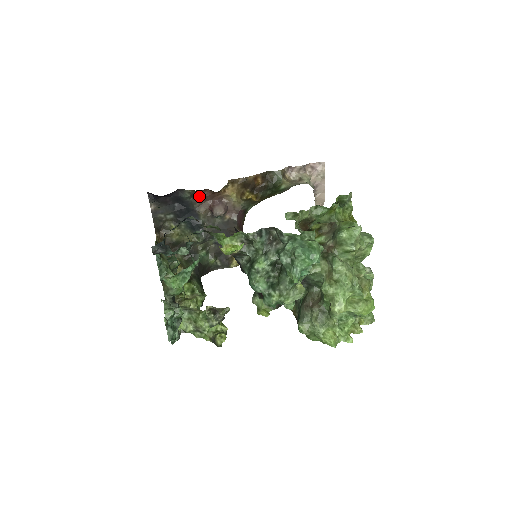
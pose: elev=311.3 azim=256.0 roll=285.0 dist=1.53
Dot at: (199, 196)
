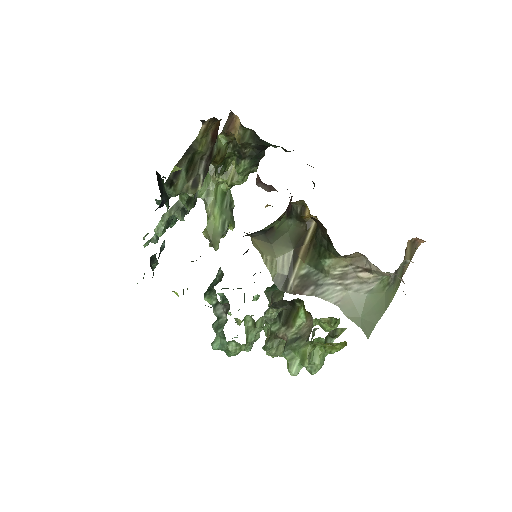
Dot at: occluded
